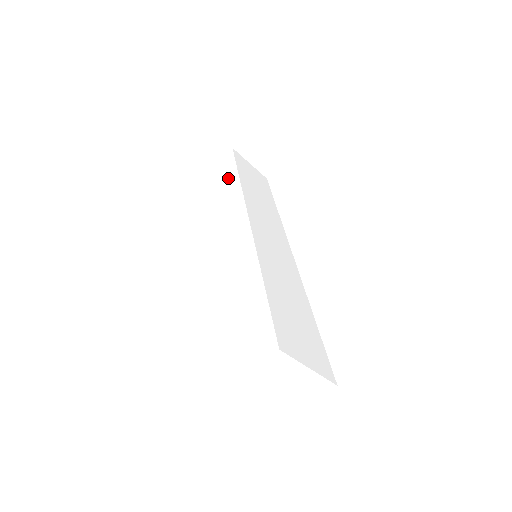
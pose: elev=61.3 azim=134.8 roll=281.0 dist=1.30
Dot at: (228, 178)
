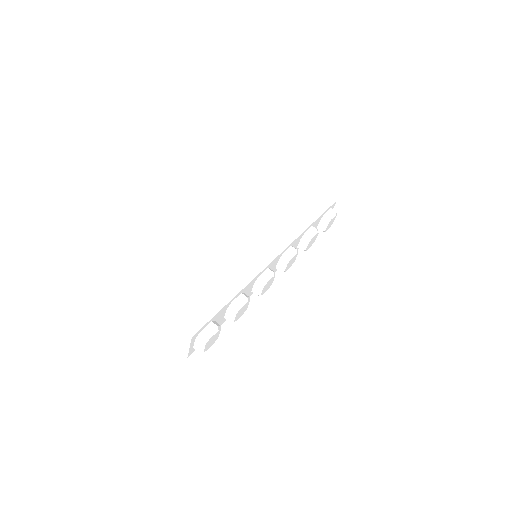
Dot at: occluded
